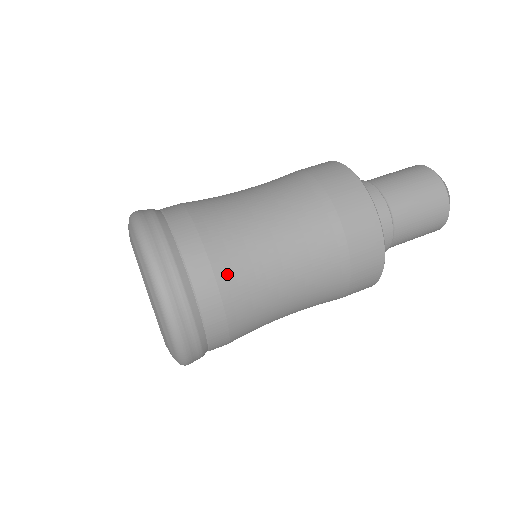
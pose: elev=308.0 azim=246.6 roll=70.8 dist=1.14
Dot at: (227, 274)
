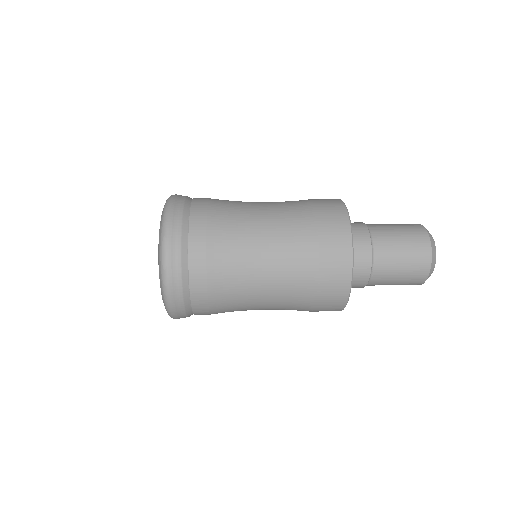
Dot at: (216, 267)
